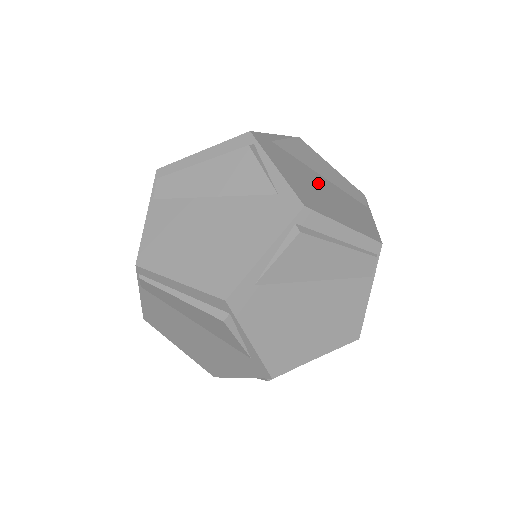
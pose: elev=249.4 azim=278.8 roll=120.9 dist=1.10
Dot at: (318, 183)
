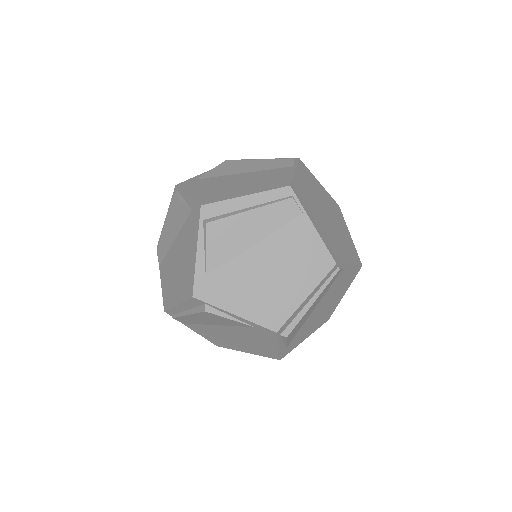
Dot at: (233, 181)
